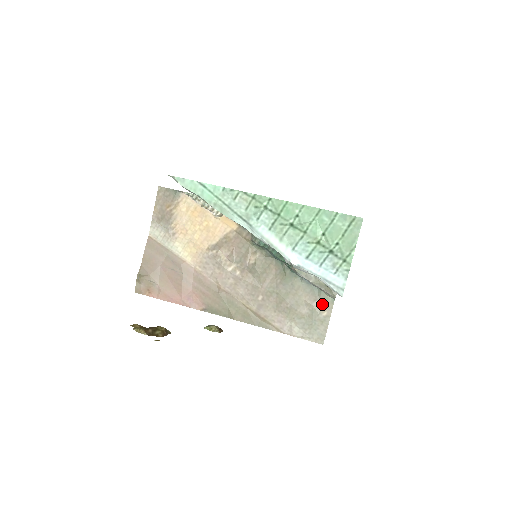
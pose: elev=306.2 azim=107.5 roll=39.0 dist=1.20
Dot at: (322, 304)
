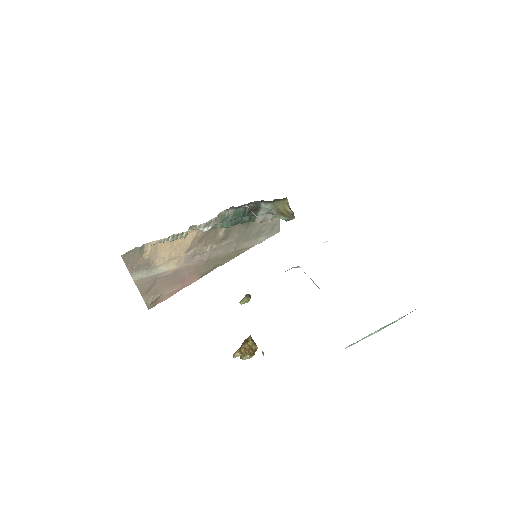
Dot at: (274, 218)
